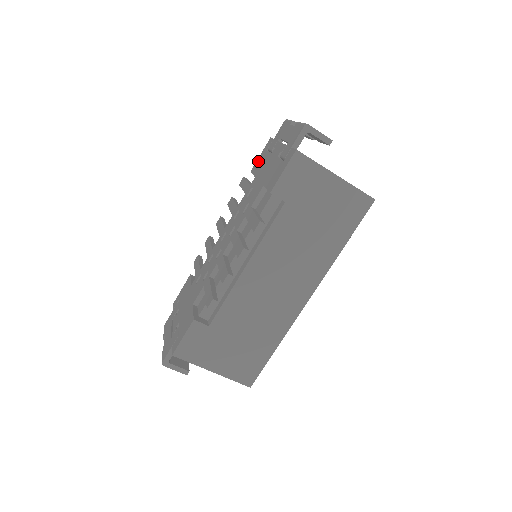
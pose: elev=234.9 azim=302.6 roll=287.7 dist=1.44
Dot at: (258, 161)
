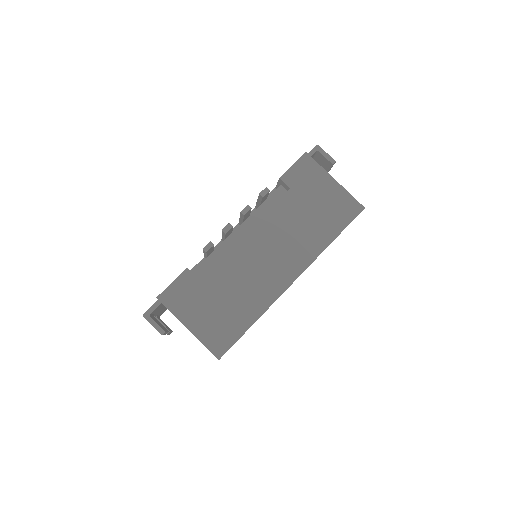
Dot at: occluded
